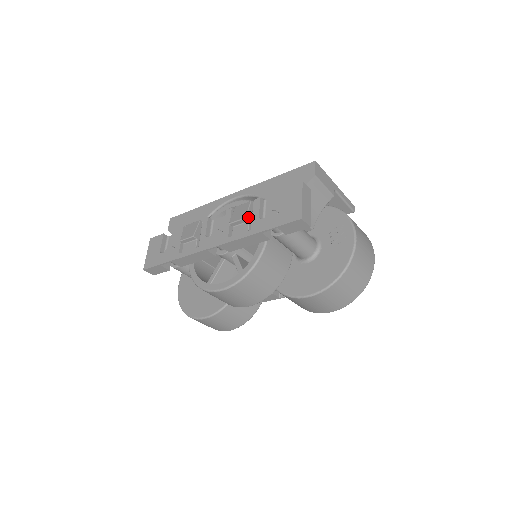
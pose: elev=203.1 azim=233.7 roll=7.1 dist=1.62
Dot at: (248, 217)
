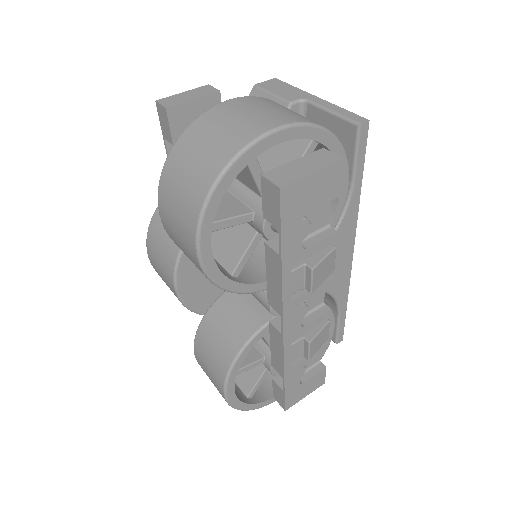
Dot at: occluded
